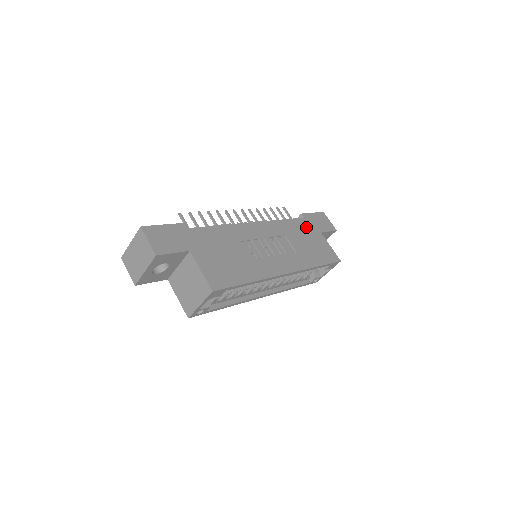
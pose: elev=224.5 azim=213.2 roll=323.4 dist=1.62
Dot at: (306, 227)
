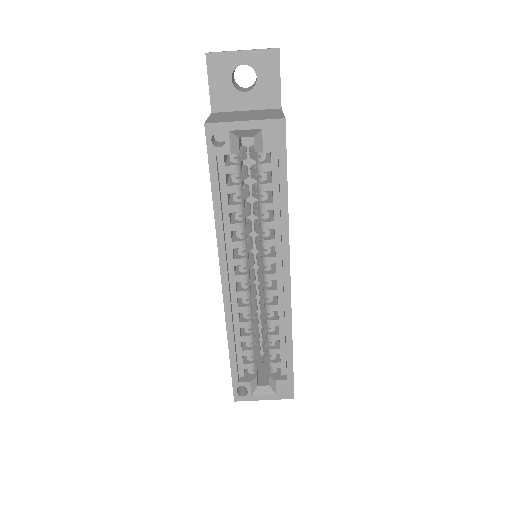
Dot at: occluded
